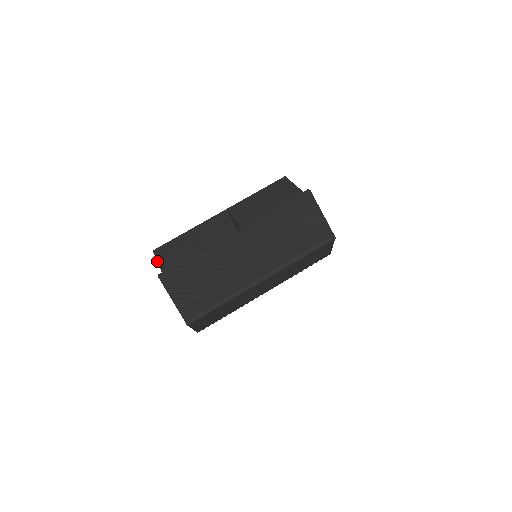
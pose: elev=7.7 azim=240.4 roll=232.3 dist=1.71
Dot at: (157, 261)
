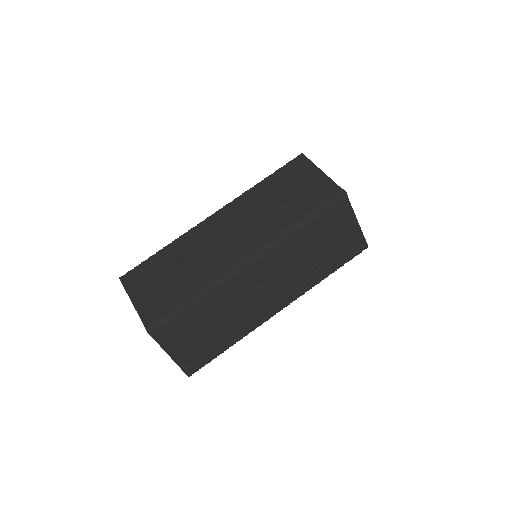
Dot at: occluded
